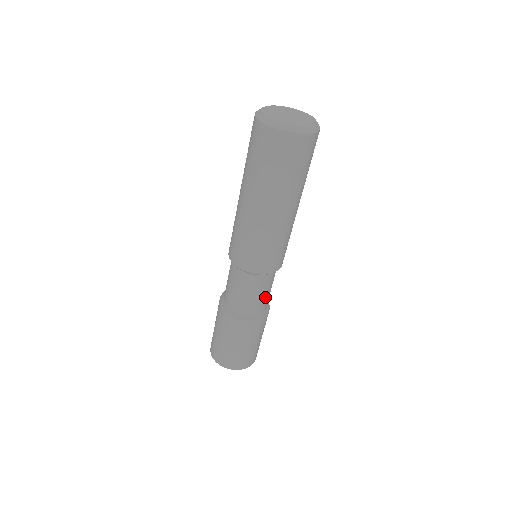
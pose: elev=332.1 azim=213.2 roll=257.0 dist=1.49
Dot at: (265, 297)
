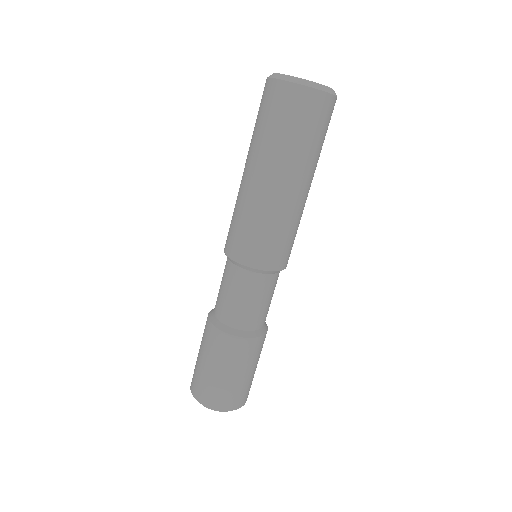
Dot at: (250, 308)
